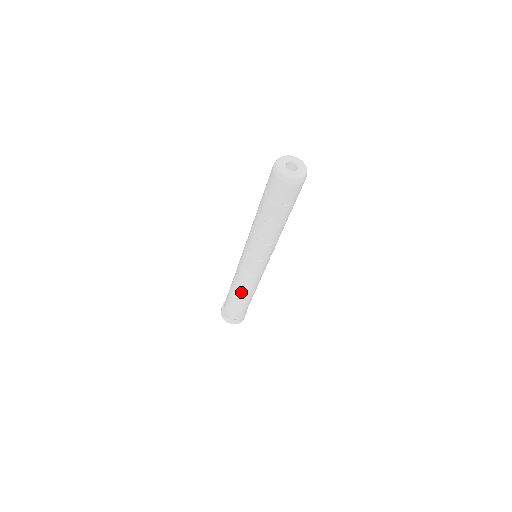
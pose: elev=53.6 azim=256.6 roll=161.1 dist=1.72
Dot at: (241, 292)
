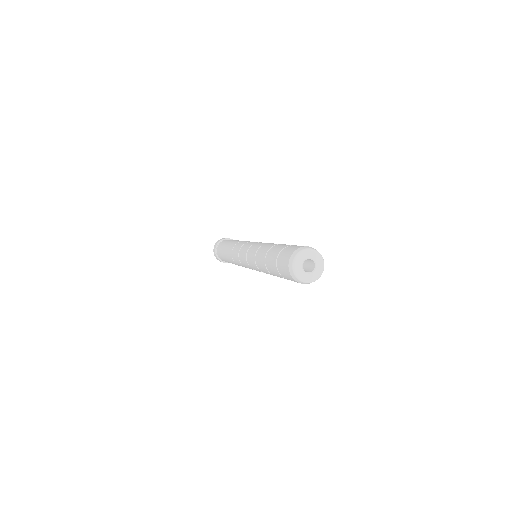
Dot at: (235, 264)
